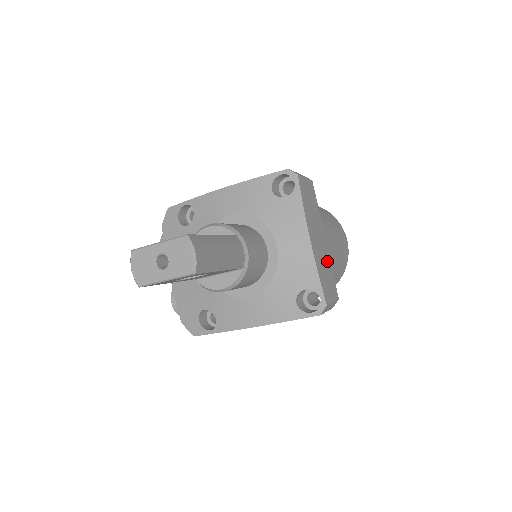
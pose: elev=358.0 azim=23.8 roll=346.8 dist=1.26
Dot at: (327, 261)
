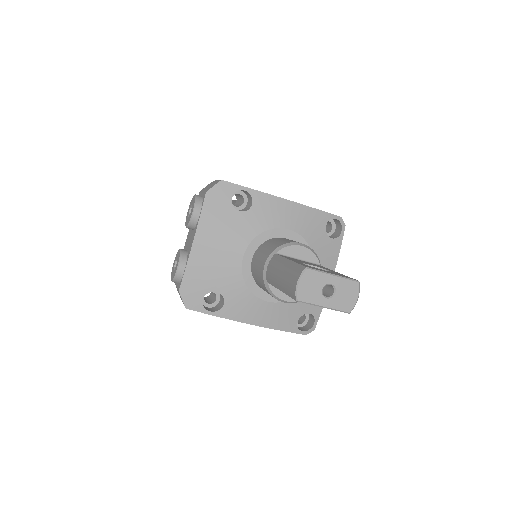
Dot at: occluded
